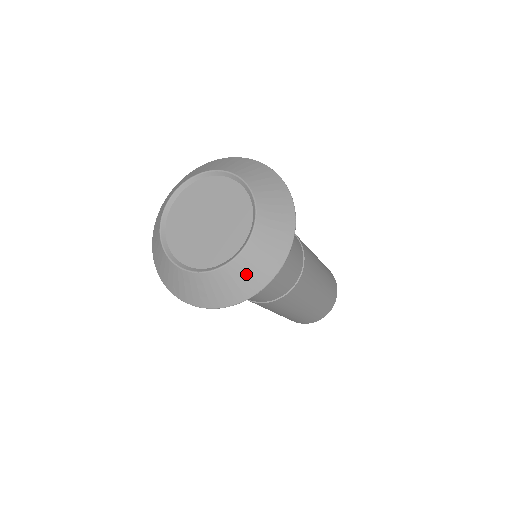
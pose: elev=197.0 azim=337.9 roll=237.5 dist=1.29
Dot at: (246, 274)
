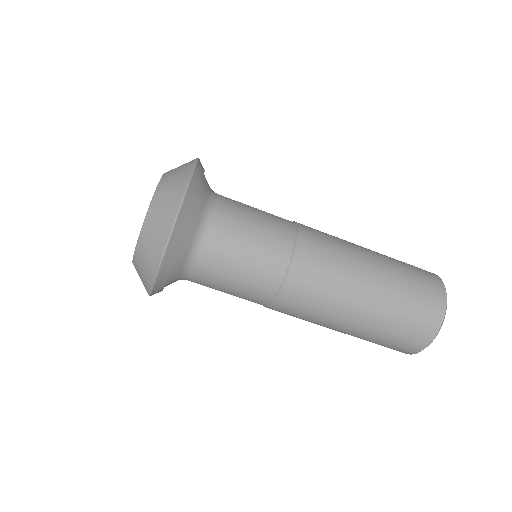
Dot at: (176, 173)
